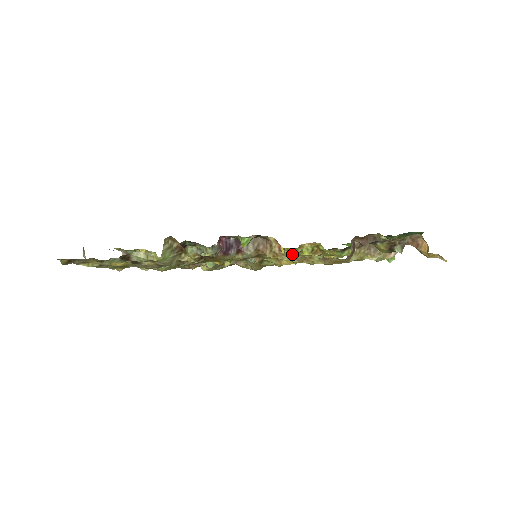
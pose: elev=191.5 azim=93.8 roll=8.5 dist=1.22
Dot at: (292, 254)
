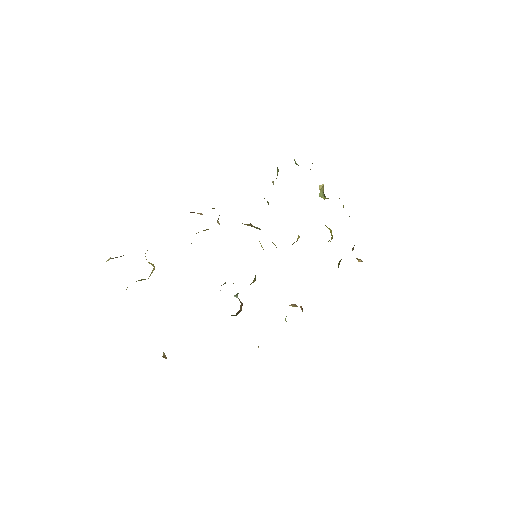
Dot at: occluded
